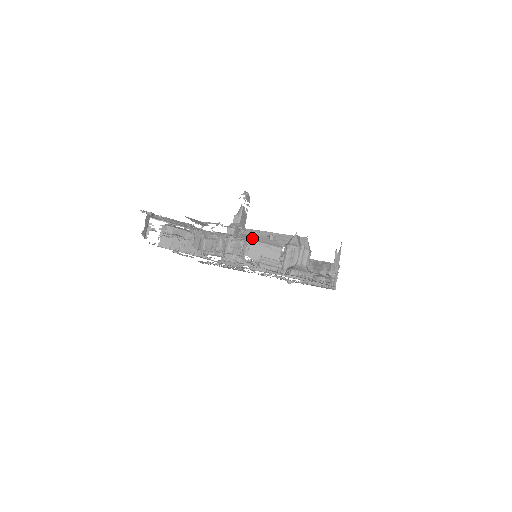
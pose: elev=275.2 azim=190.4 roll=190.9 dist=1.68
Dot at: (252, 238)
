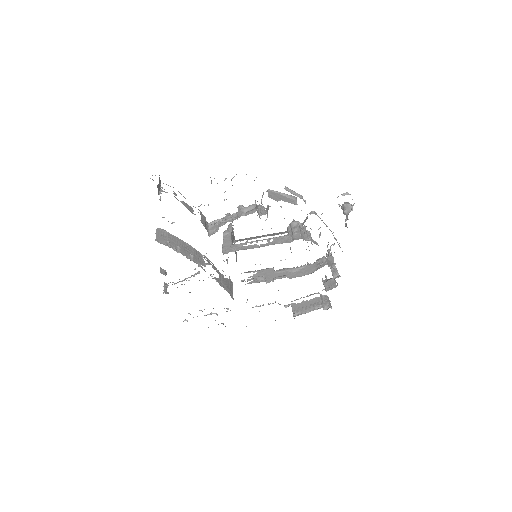
Dot at: occluded
